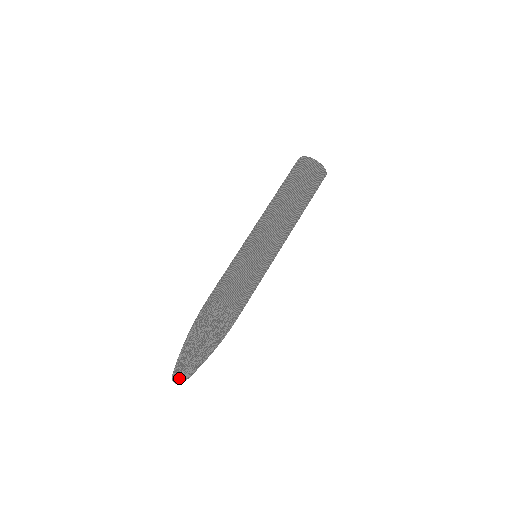
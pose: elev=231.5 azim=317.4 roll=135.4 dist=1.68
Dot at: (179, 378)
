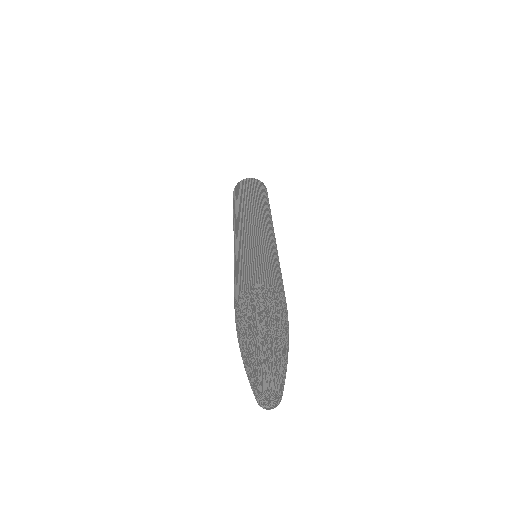
Dot at: (263, 389)
